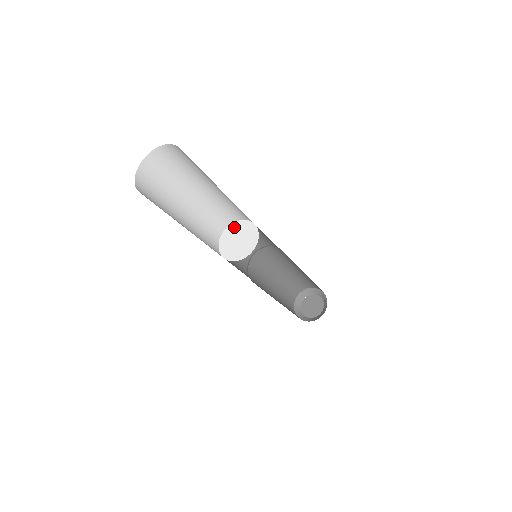
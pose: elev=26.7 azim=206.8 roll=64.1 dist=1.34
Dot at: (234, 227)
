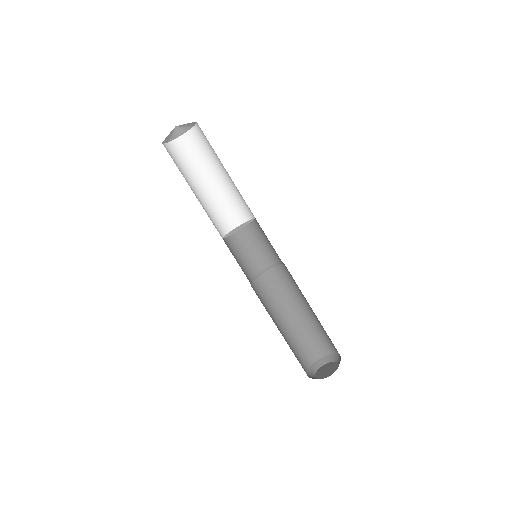
Dot at: occluded
